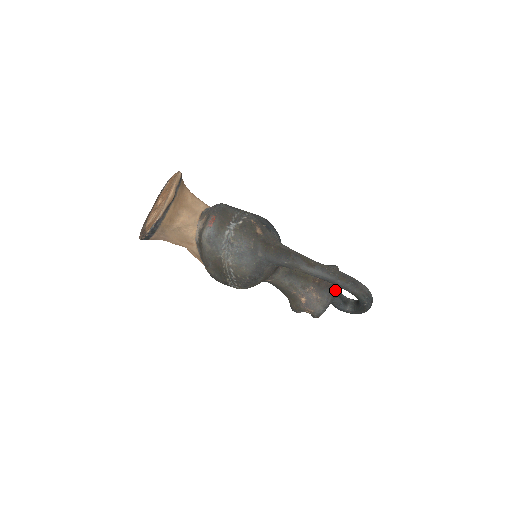
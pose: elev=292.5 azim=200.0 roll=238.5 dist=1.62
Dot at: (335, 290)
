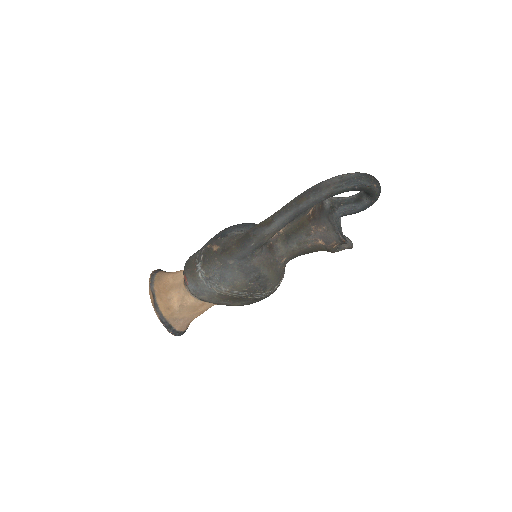
Dot at: (329, 206)
